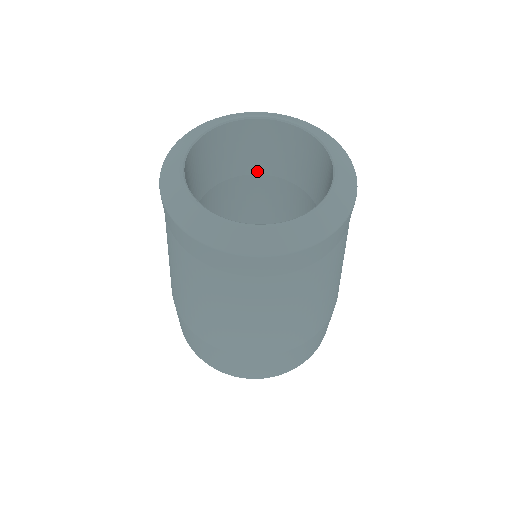
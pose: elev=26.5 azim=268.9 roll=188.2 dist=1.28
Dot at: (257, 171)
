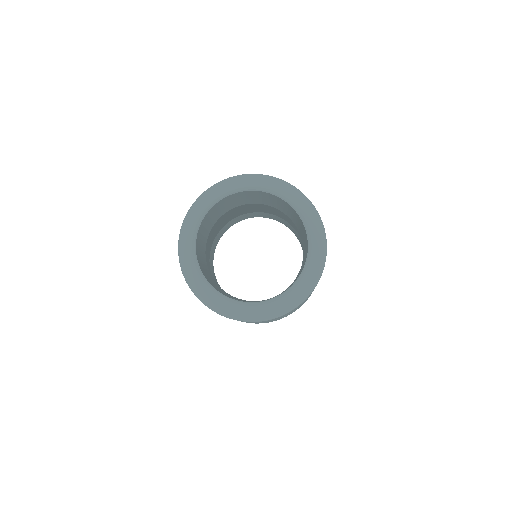
Dot at: (255, 203)
